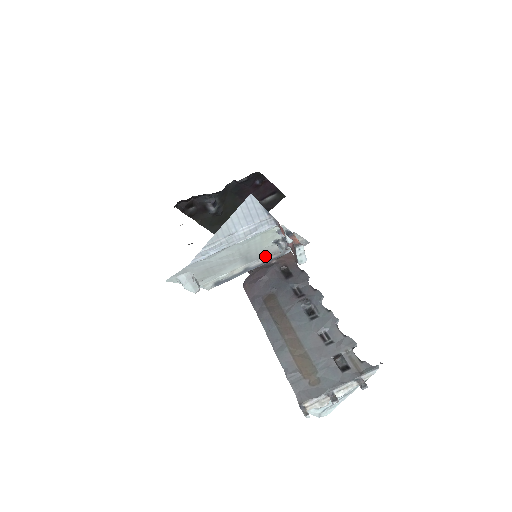
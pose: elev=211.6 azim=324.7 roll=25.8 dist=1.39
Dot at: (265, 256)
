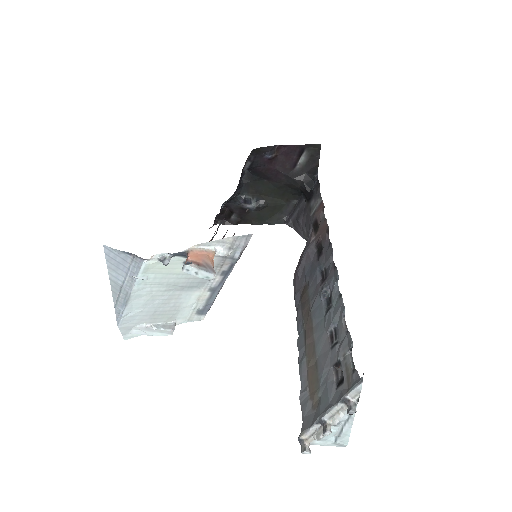
Dot at: occluded
